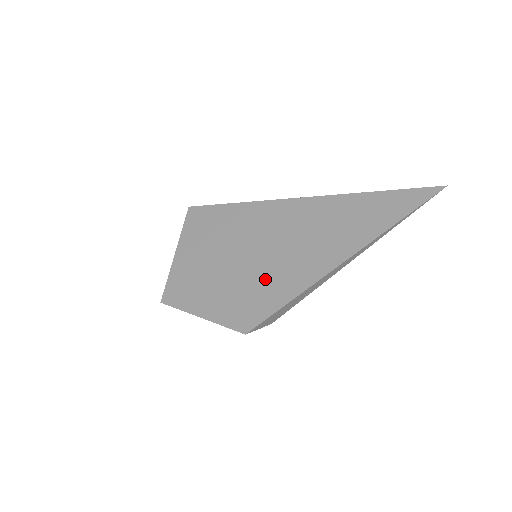
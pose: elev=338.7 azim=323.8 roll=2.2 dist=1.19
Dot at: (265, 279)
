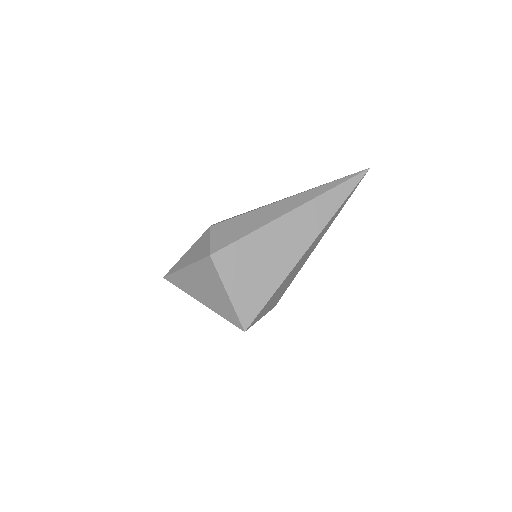
Dot at: (292, 273)
